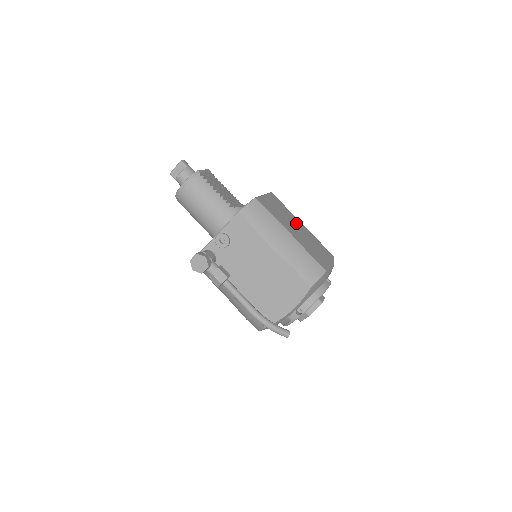
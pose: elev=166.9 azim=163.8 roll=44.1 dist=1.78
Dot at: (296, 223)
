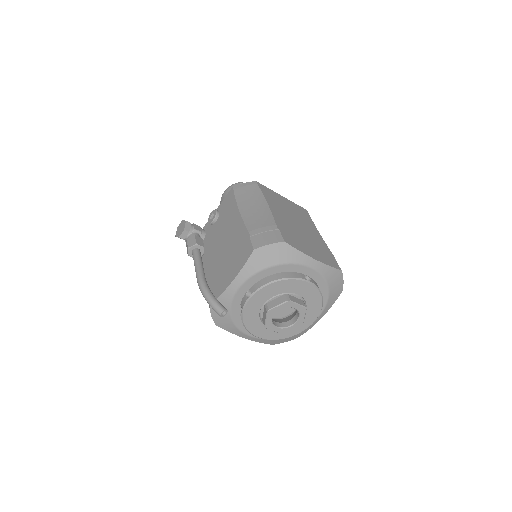
Dot at: (306, 226)
